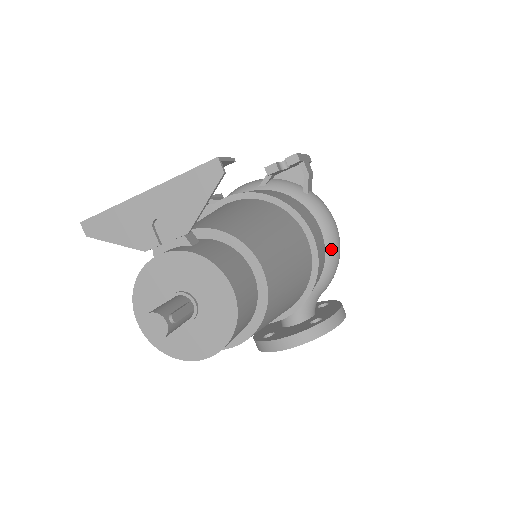
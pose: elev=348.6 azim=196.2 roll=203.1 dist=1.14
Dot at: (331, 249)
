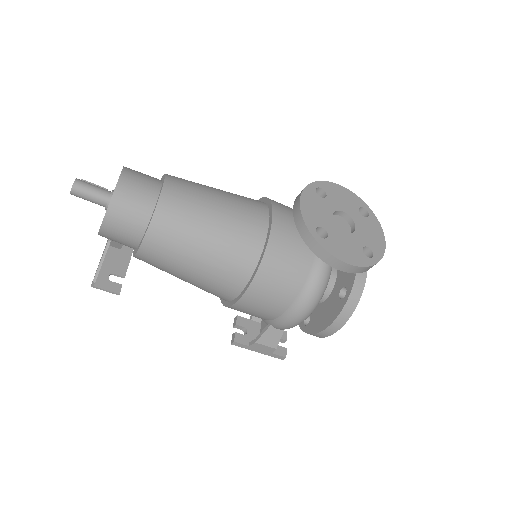
Dot at: occluded
